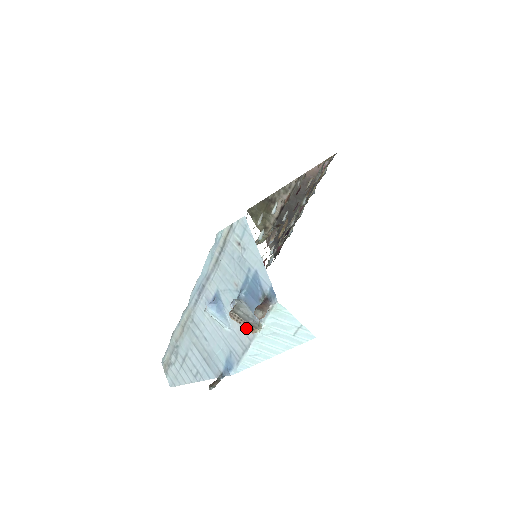
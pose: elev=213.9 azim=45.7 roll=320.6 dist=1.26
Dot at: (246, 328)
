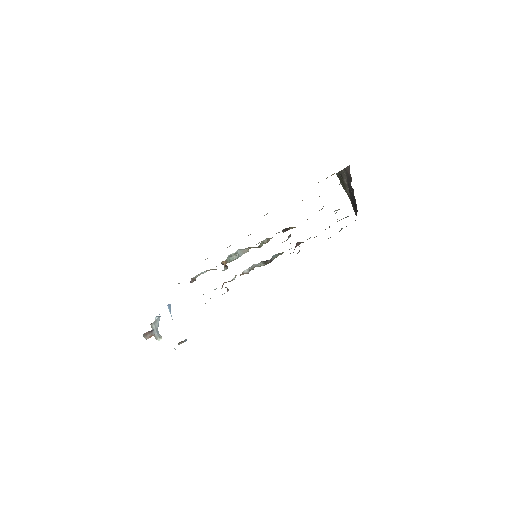
Dot at: (155, 336)
